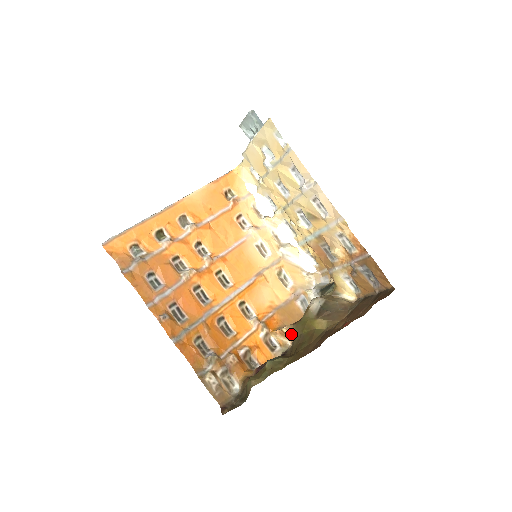
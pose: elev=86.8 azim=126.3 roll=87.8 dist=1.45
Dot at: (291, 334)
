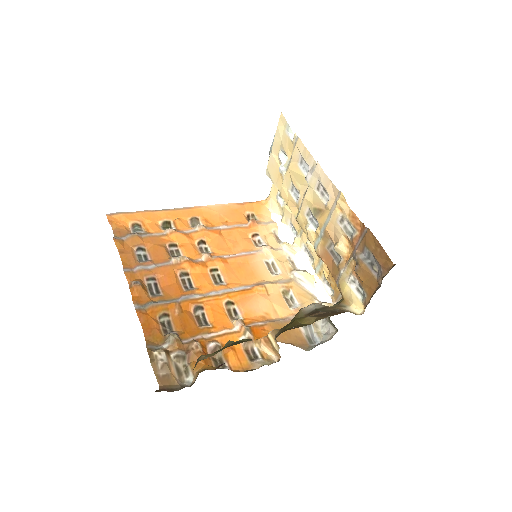
Dot at: (275, 337)
